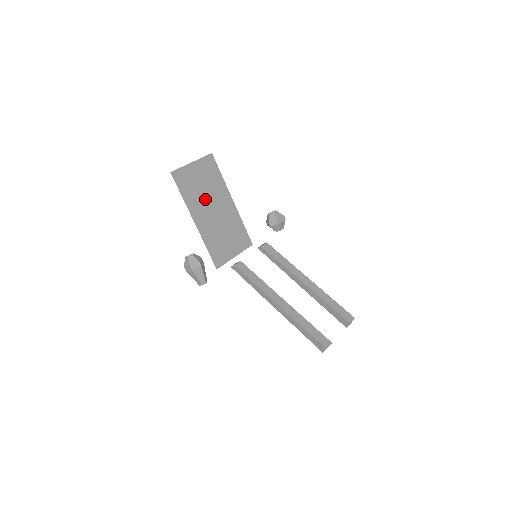
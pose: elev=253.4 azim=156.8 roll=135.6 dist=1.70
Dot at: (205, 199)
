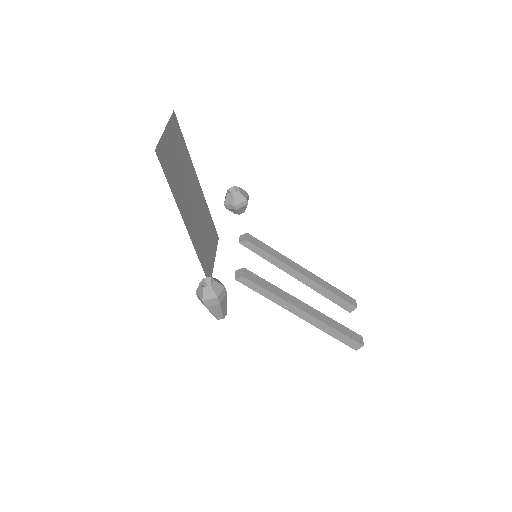
Dot at: (184, 186)
